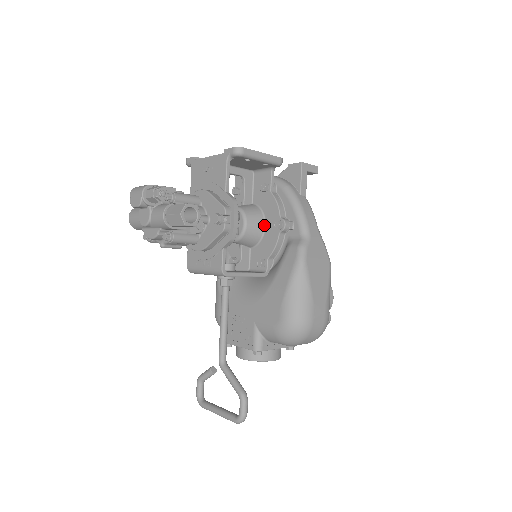
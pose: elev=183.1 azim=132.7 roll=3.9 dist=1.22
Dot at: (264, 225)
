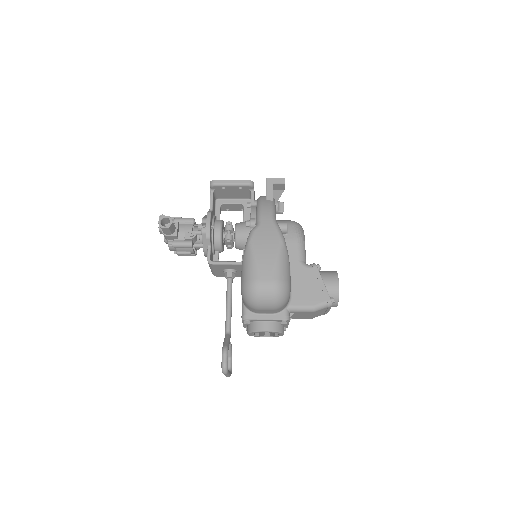
Dot at: occluded
